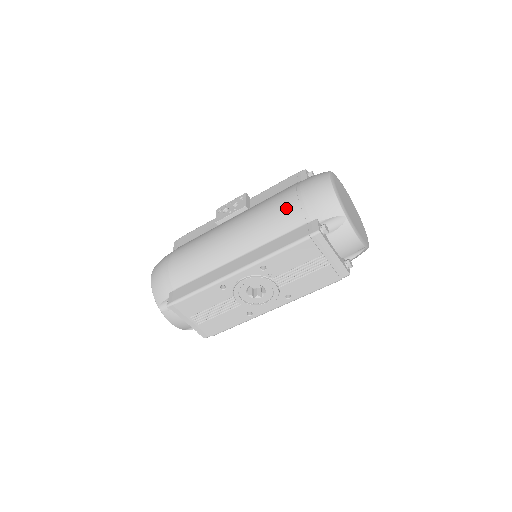
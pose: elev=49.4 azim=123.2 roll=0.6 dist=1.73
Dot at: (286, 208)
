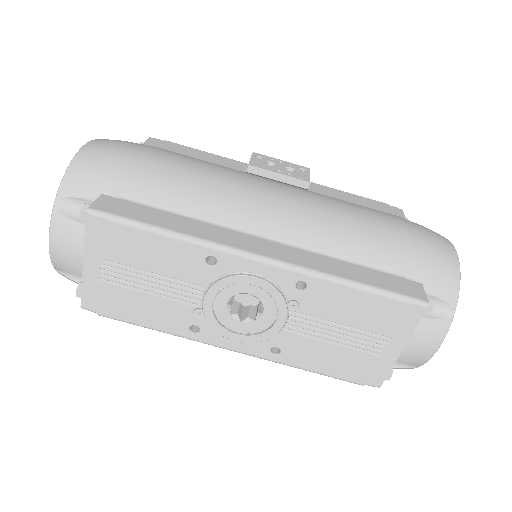
Dot at: (385, 233)
